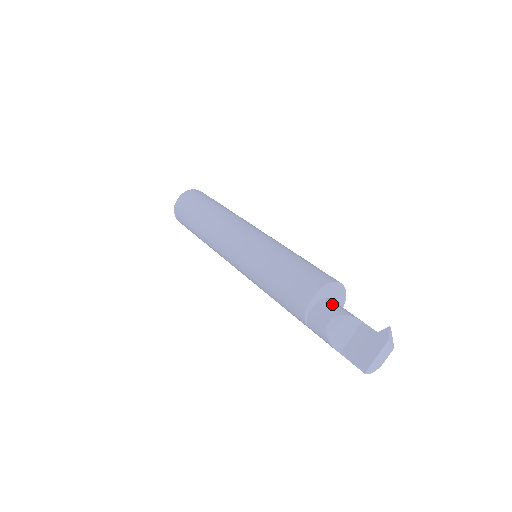
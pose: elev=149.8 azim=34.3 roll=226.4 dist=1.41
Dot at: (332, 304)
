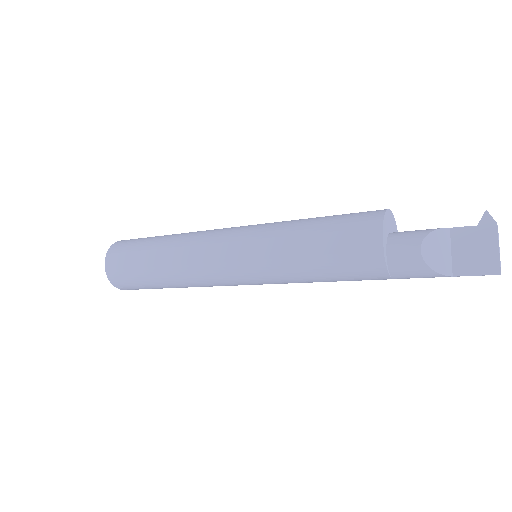
Dot at: (403, 233)
